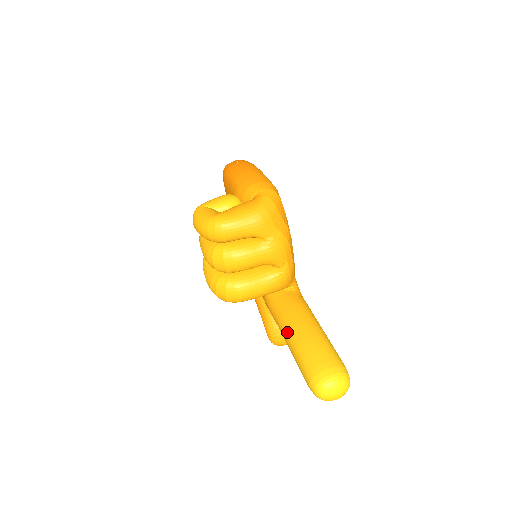
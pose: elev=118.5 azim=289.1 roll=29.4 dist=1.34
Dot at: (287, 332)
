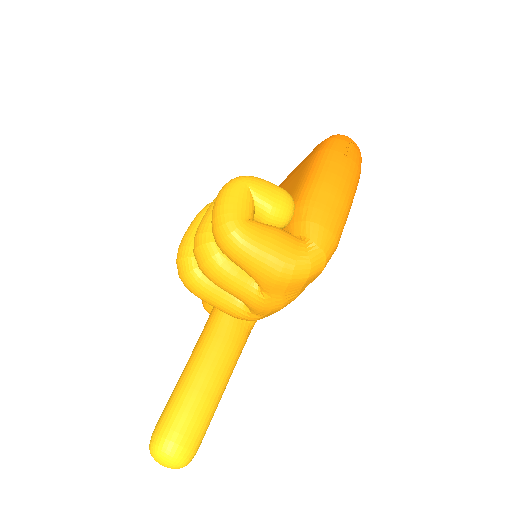
Dot at: (194, 362)
